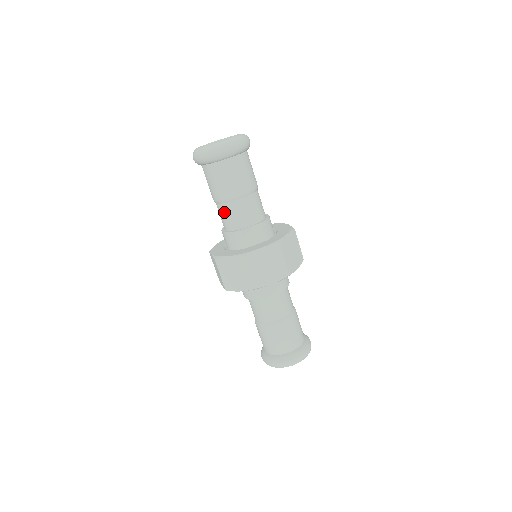
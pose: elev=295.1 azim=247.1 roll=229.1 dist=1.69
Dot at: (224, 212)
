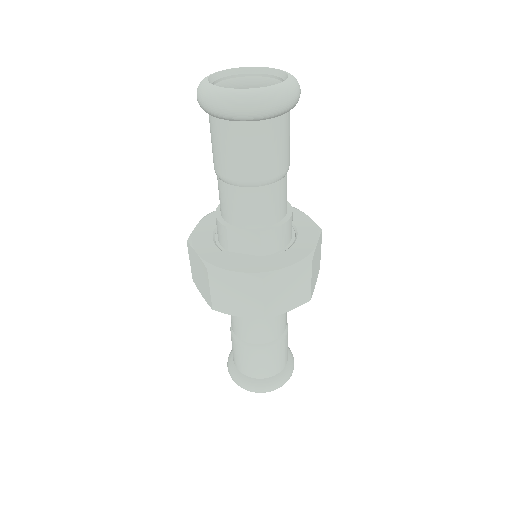
Dot at: (219, 189)
